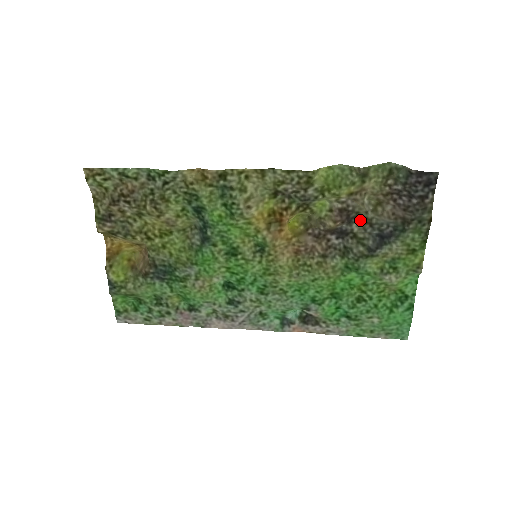
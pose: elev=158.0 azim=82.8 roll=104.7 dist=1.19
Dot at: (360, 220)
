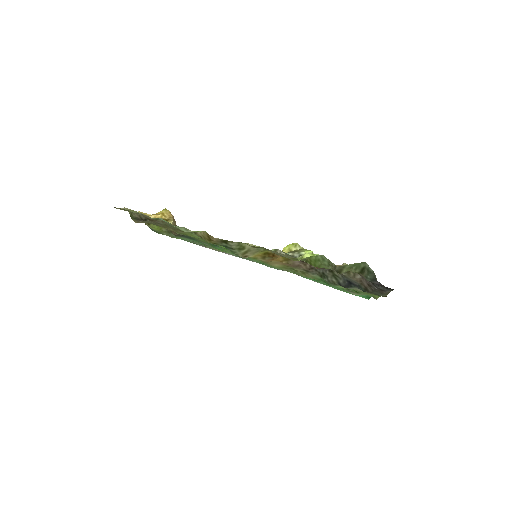
Dot at: occluded
